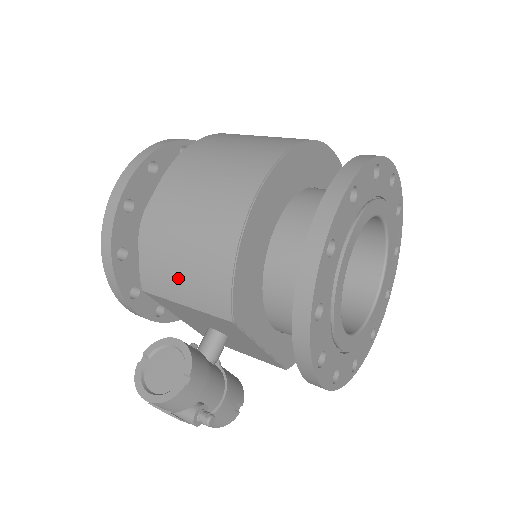
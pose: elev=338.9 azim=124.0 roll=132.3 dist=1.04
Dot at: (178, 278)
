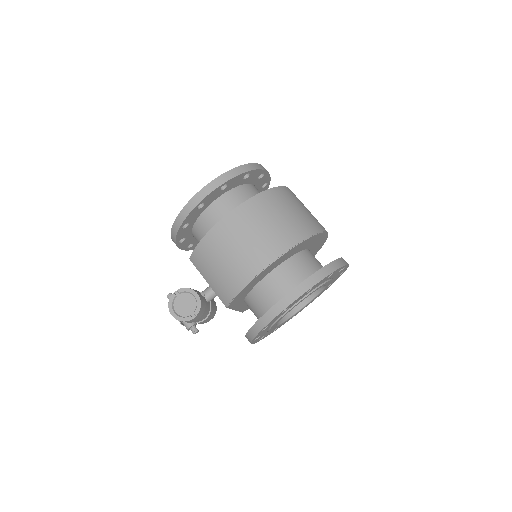
Dot at: (211, 273)
